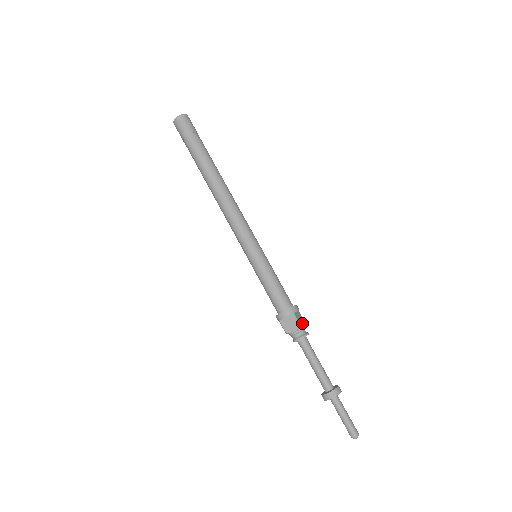
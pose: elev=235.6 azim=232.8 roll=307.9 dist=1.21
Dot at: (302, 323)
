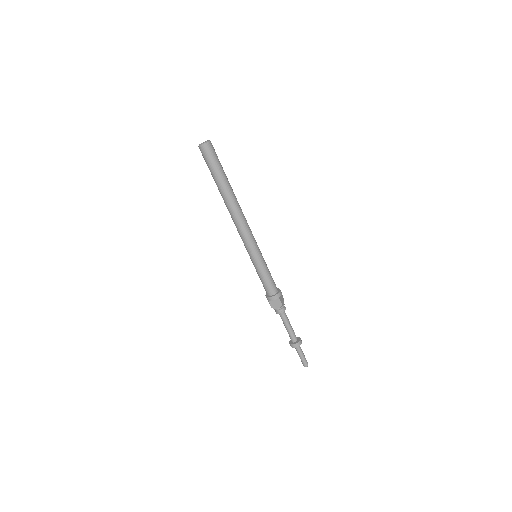
Dot at: (283, 302)
